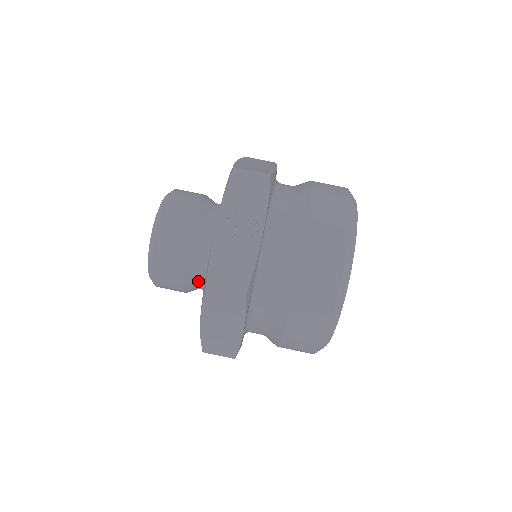
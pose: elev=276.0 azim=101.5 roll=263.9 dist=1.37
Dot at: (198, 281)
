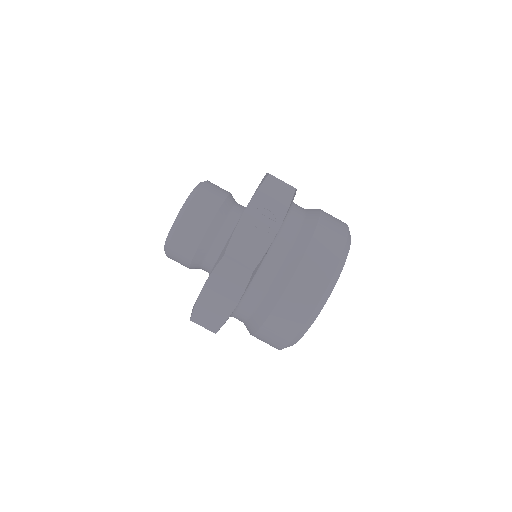
Dot at: (206, 259)
